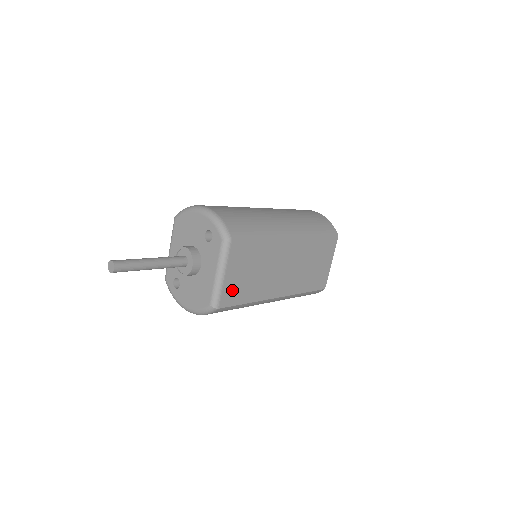
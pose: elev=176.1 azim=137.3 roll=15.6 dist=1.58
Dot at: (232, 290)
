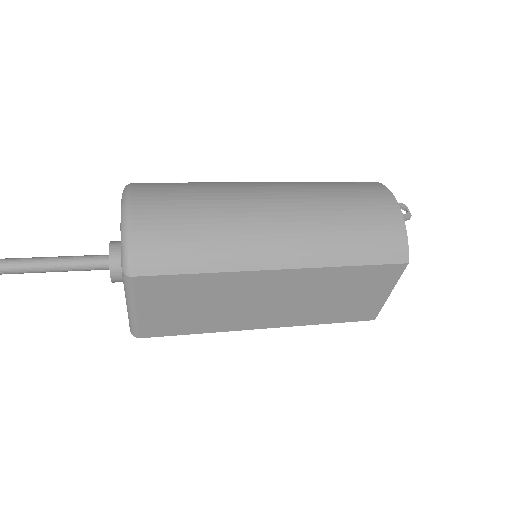
Dot at: (159, 323)
